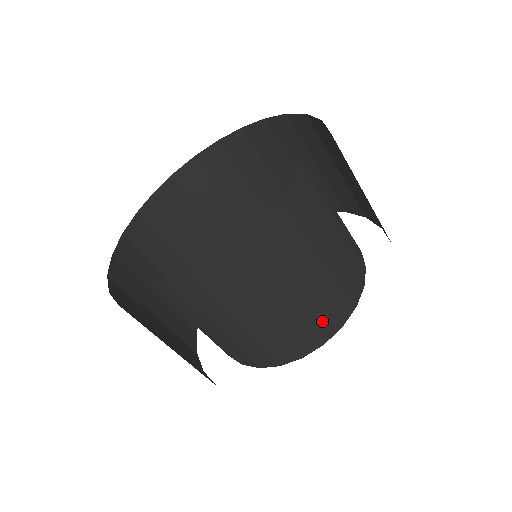
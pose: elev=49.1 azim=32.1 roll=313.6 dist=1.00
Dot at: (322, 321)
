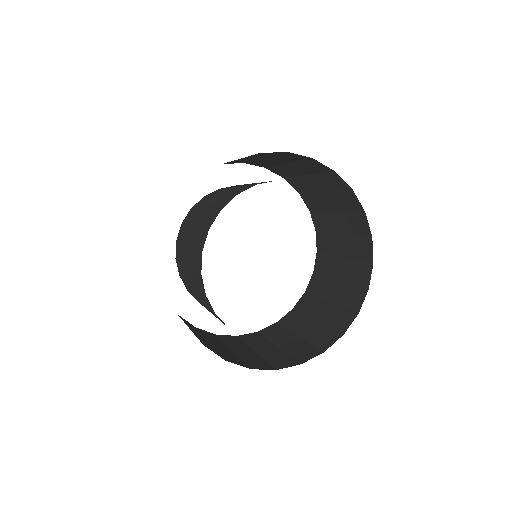
Dot at: occluded
